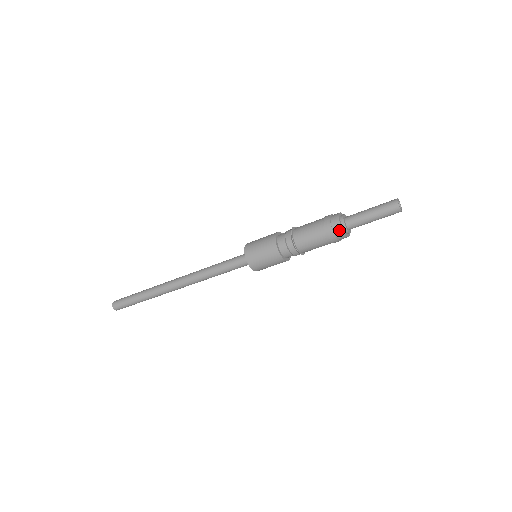
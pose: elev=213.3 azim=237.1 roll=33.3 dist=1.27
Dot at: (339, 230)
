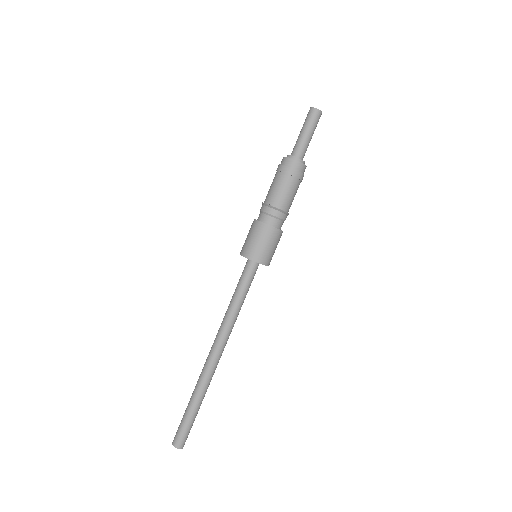
Dot at: (288, 161)
